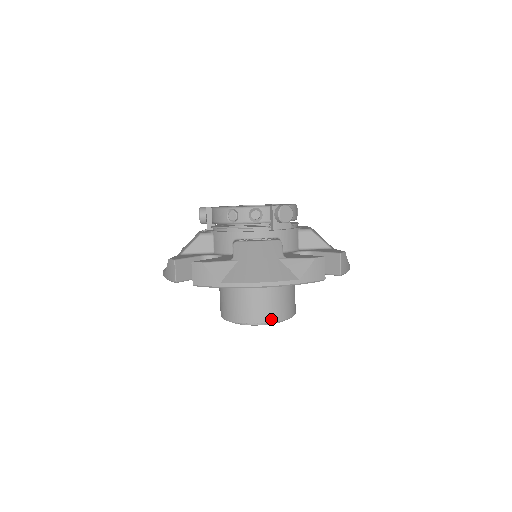
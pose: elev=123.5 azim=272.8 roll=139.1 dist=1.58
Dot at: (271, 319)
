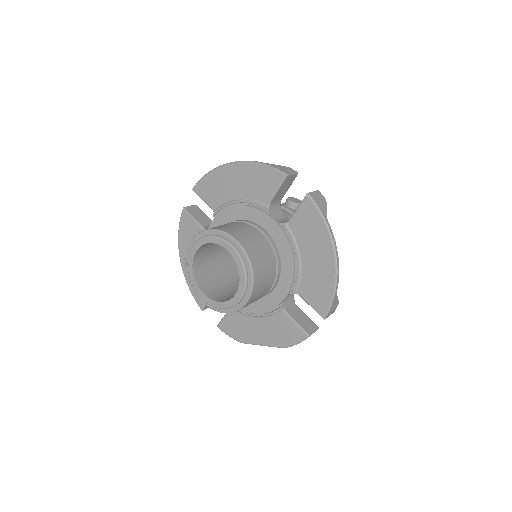
Dot at: (223, 229)
